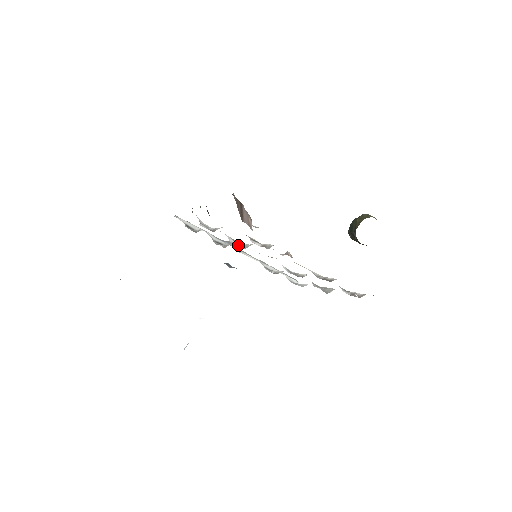
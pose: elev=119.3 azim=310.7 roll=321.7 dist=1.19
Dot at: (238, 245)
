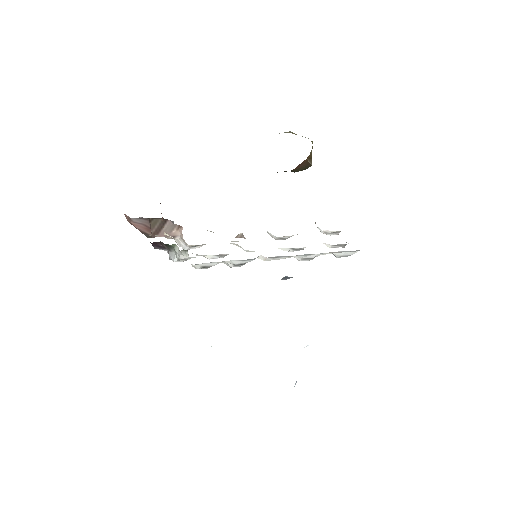
Dot at: (222, 257)
